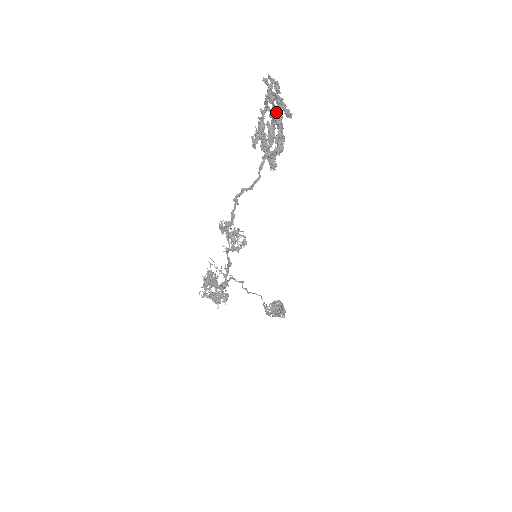
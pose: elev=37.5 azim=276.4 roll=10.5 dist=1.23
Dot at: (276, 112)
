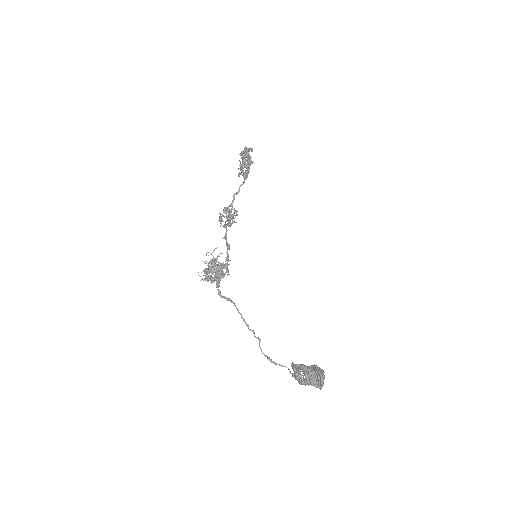
Dot at: (245, 150)
